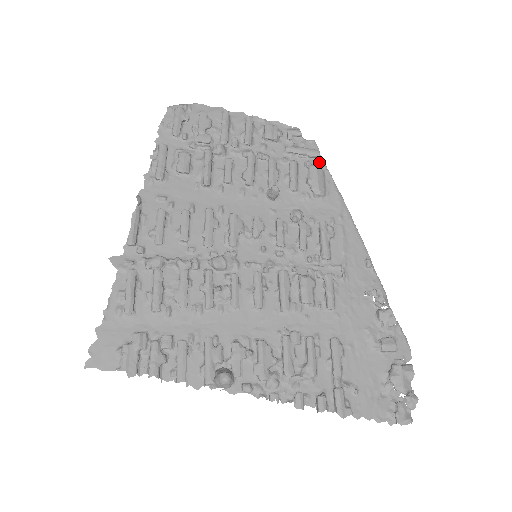
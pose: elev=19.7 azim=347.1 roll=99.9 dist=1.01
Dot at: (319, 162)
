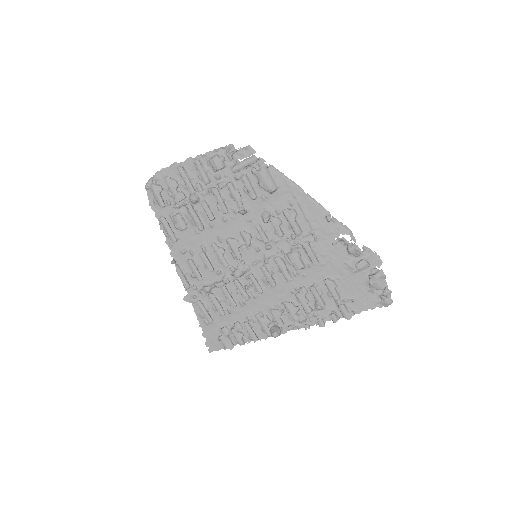
Dot at: (260, 165)
